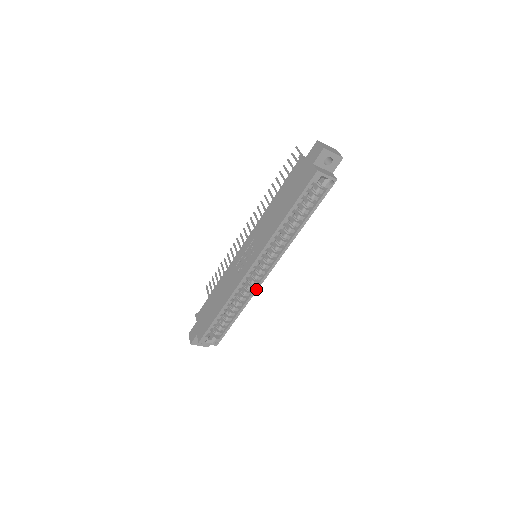
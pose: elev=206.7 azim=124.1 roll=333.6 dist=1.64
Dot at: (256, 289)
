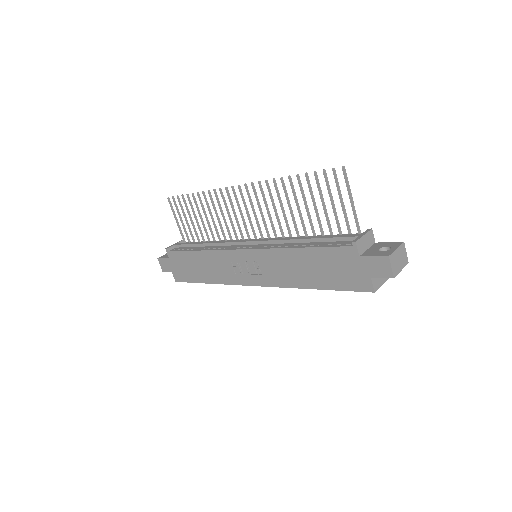
Dot at: occluded
